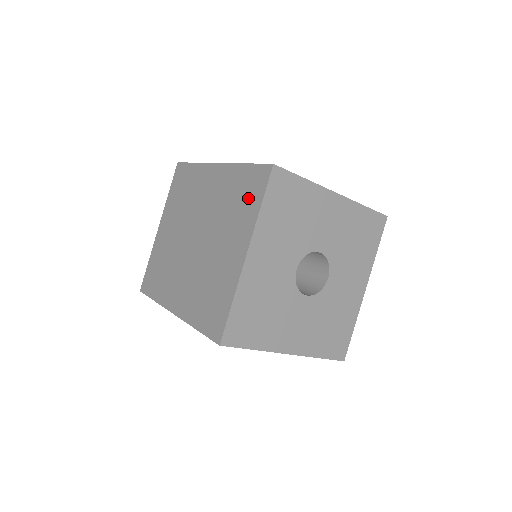
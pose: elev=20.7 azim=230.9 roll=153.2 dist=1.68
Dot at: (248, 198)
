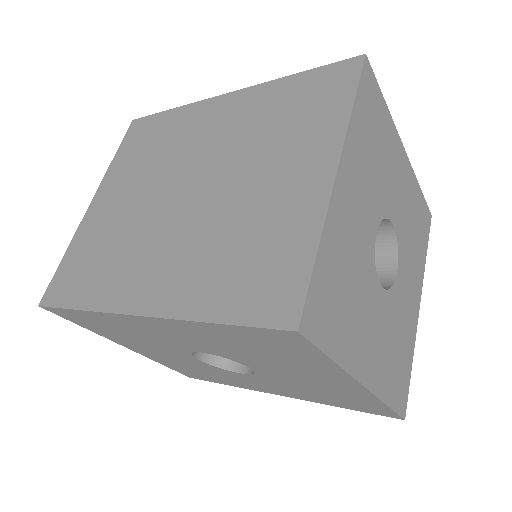
Dot at: (317, 104)
